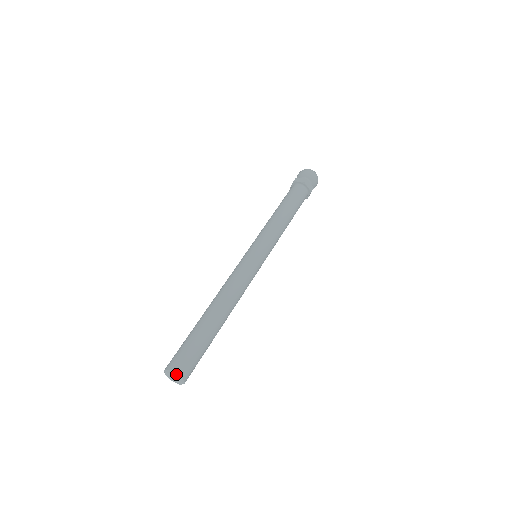
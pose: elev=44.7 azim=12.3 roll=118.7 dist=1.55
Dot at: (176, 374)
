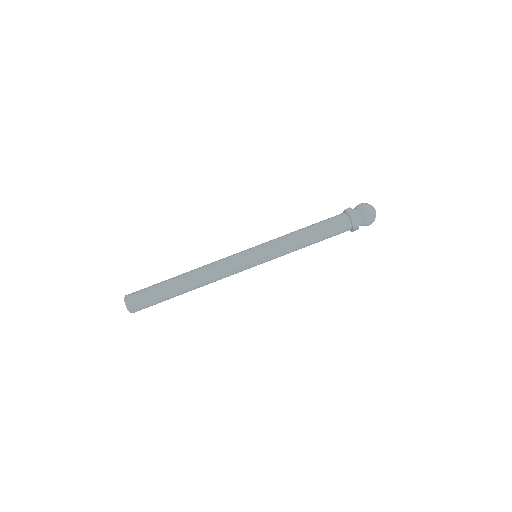
Dot at: (126, 303)
